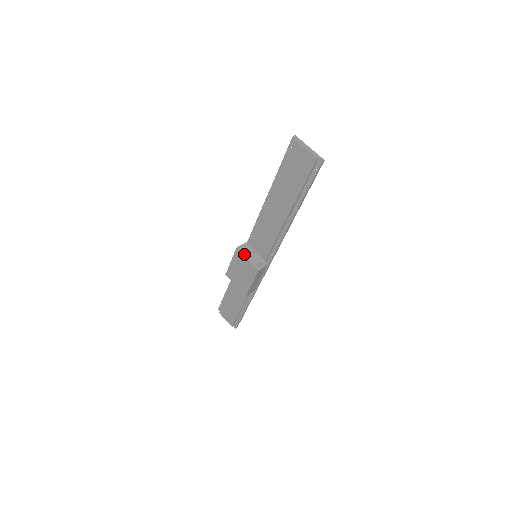
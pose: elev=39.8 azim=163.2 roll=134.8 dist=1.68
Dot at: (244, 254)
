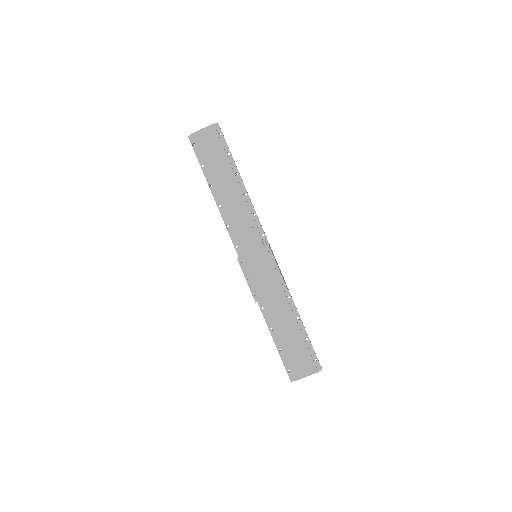
Dot at: (247, 254)
